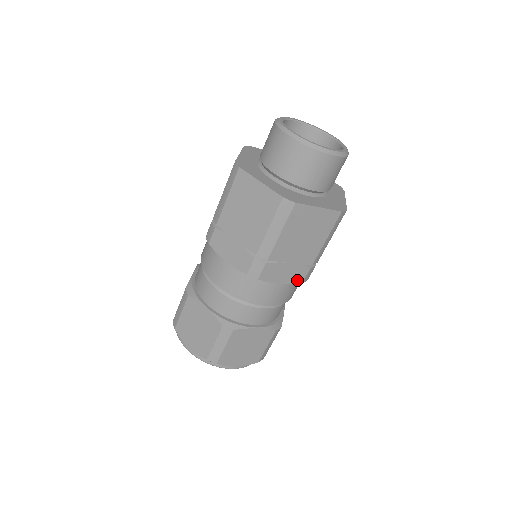
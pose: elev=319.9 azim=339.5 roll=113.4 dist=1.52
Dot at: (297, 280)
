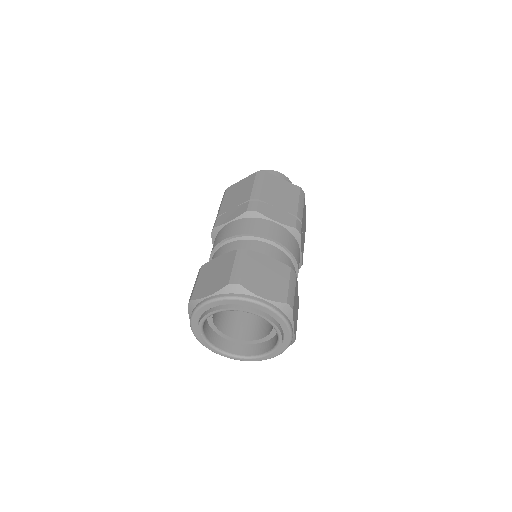
Dot at: (302, 259)
